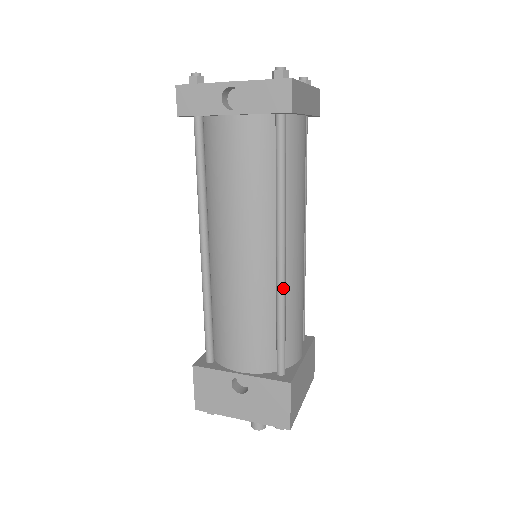
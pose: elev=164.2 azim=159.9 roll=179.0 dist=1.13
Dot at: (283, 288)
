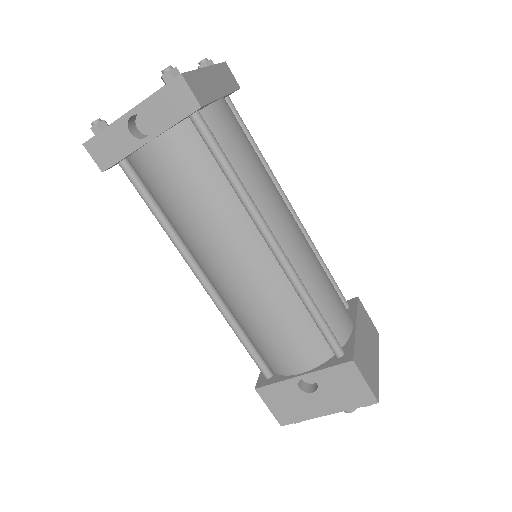
Dot at: (295, 276)
